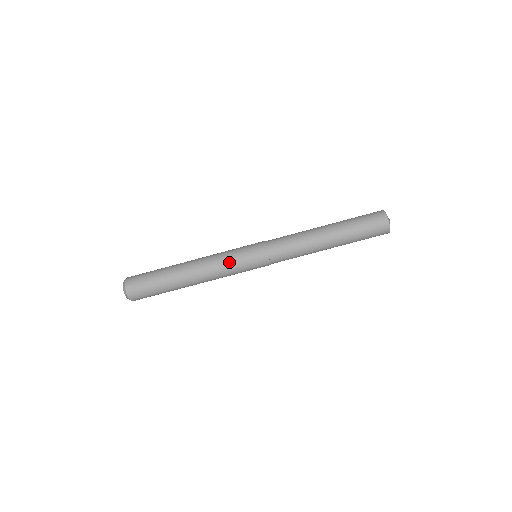
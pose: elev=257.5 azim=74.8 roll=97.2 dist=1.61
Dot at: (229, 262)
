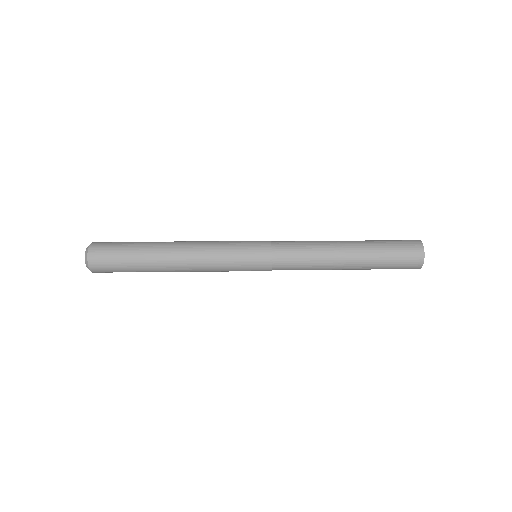
Dot at: (224, 271)
